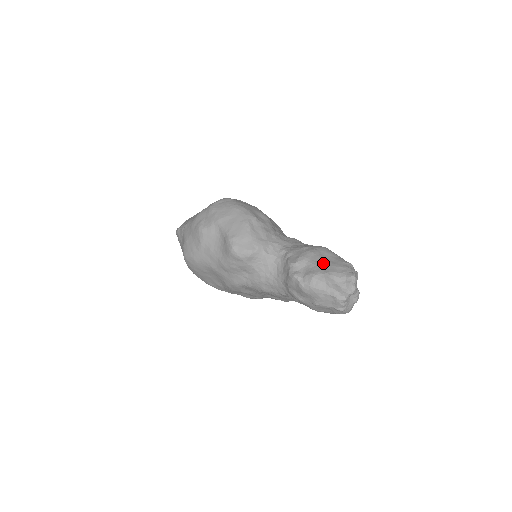
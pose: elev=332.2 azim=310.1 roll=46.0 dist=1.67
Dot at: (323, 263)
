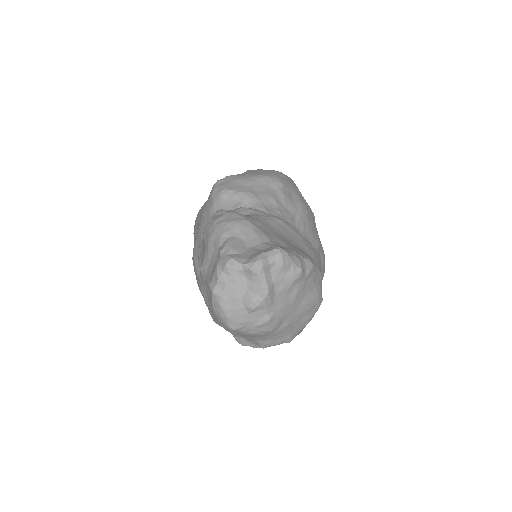
Dot at: (273, 229)
